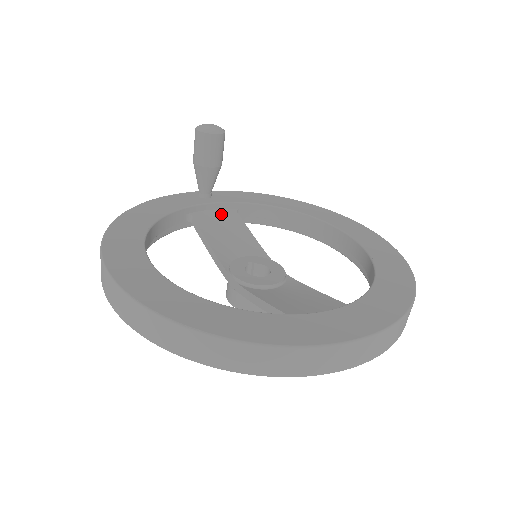
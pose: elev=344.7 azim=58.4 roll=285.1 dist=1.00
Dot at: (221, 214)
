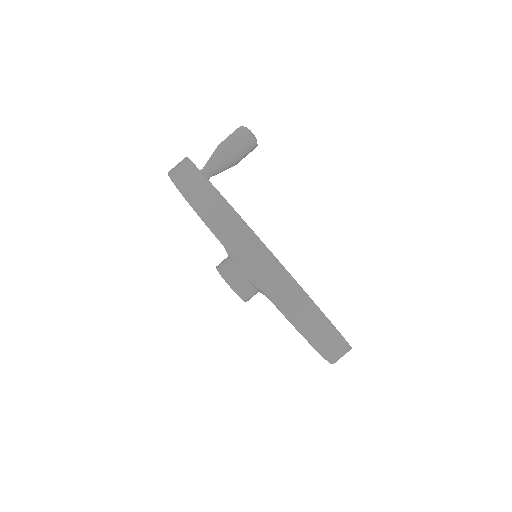
Dot at: occluded
